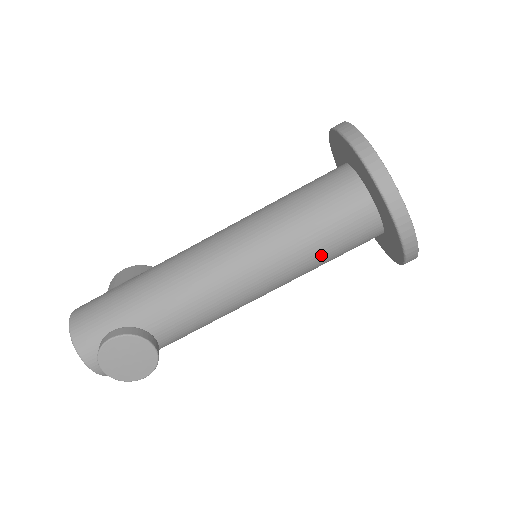
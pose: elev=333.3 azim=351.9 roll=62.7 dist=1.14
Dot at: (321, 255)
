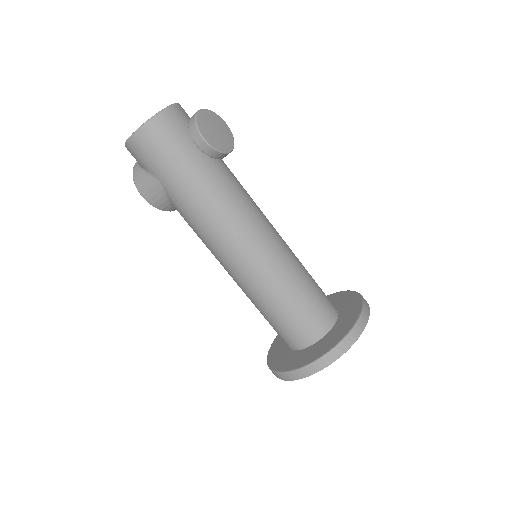
Dot at: (303, 287)
